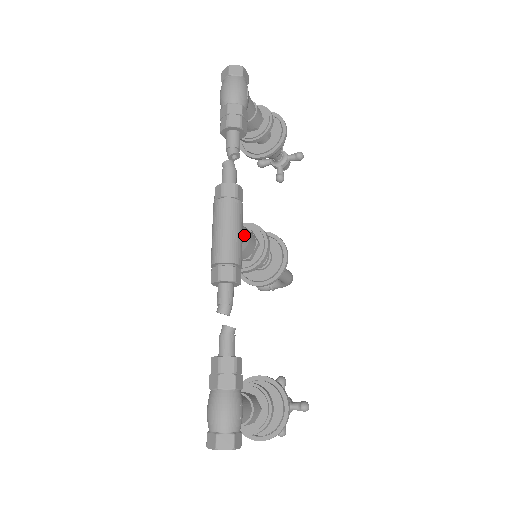
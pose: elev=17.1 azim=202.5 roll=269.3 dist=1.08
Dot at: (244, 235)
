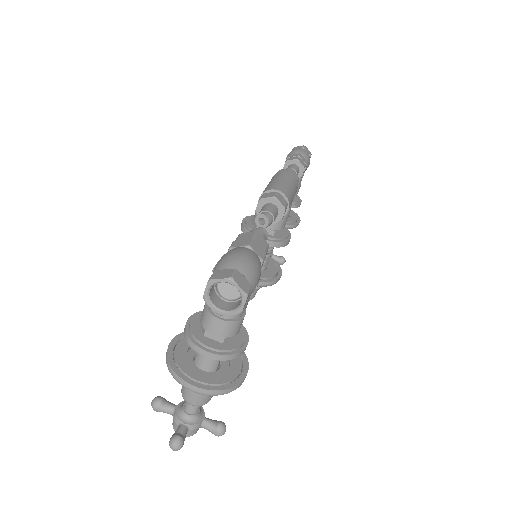
Dot at: occluded
